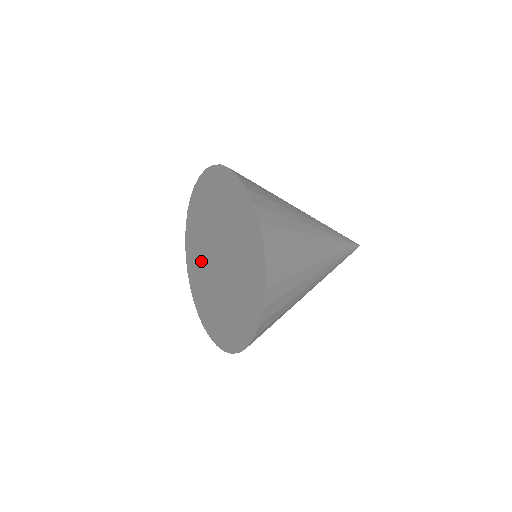
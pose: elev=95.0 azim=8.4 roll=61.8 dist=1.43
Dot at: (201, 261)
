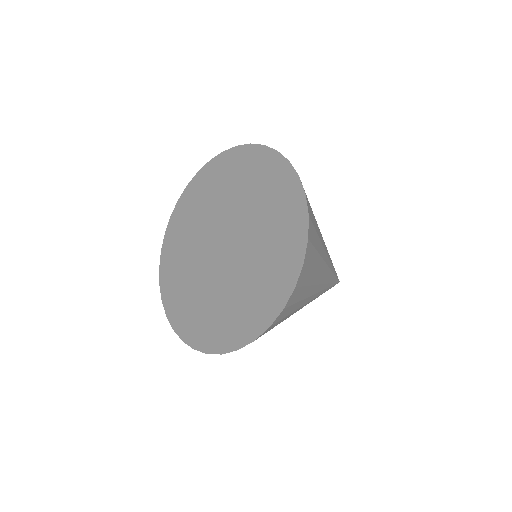
Dot at: (219, 200)
